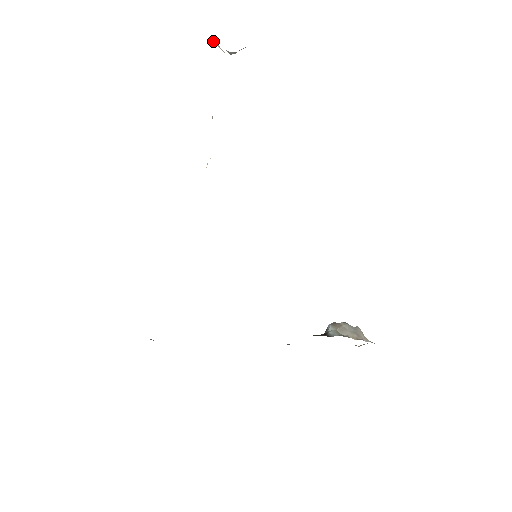
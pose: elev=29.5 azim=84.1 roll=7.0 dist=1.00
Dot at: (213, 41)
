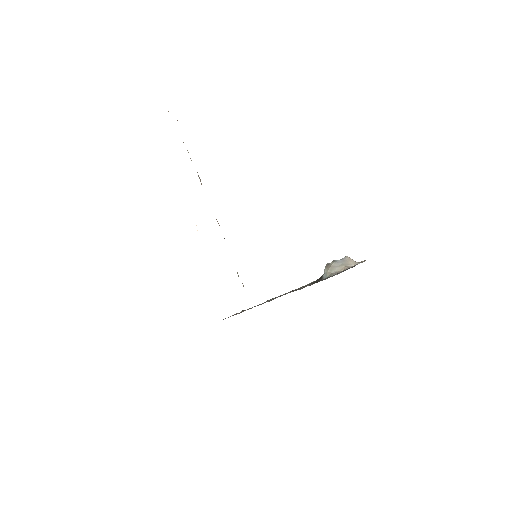
Dot at: occluded
